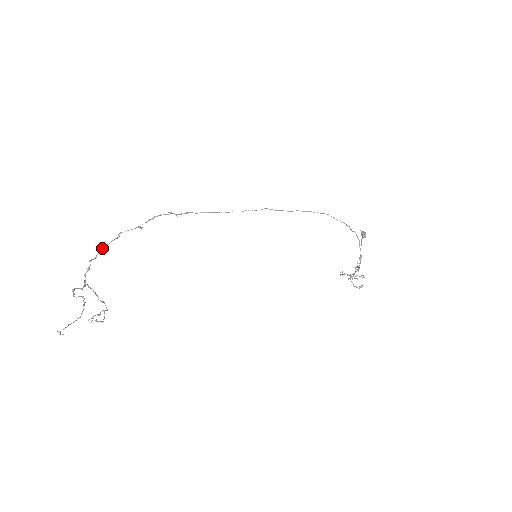
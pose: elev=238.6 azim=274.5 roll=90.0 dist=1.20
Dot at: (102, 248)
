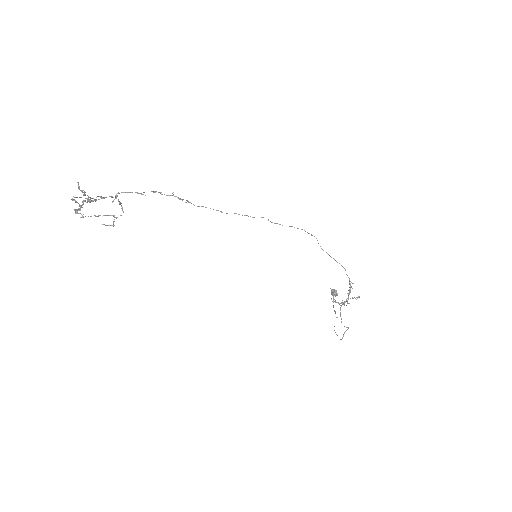
Dot at: occluded
